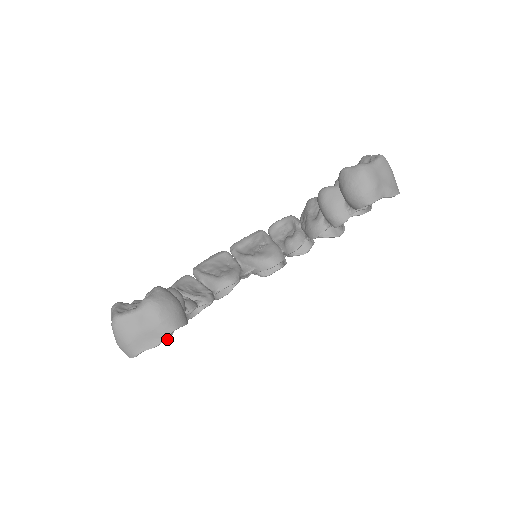
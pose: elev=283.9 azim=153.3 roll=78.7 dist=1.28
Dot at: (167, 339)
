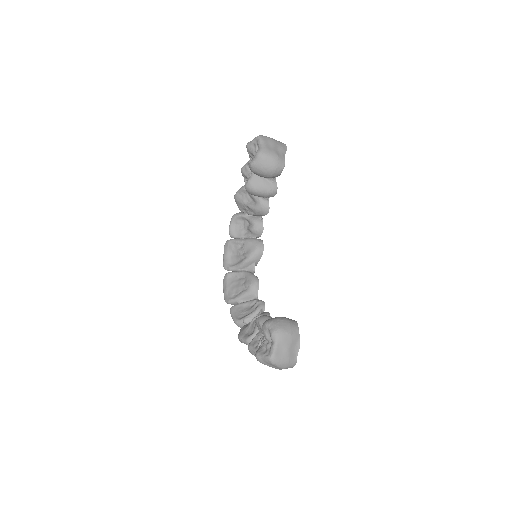
Dot at: occluded
